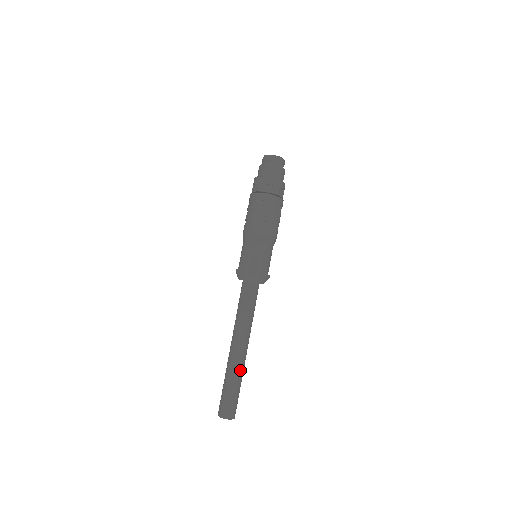
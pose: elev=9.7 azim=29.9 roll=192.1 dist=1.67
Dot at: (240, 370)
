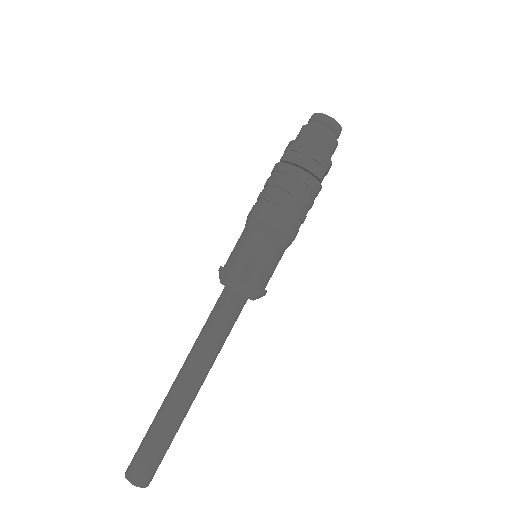
Dot at: (171, 415)
